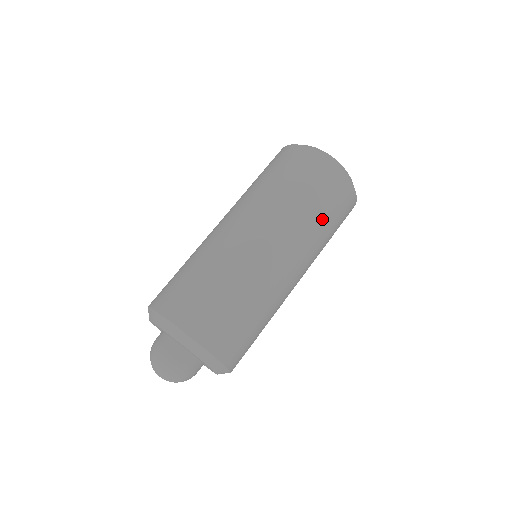
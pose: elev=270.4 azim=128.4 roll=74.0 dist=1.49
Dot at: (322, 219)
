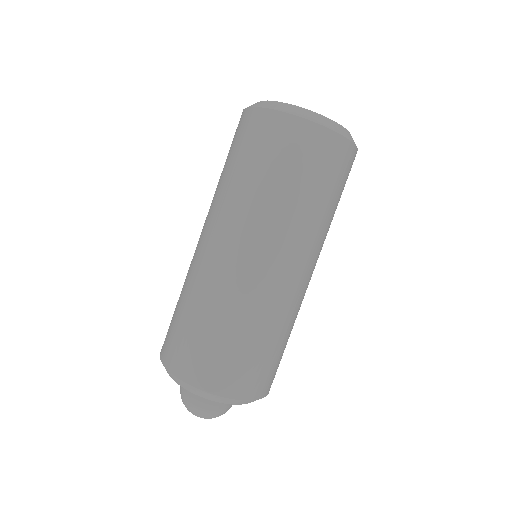
Dot at: (314, 199)
